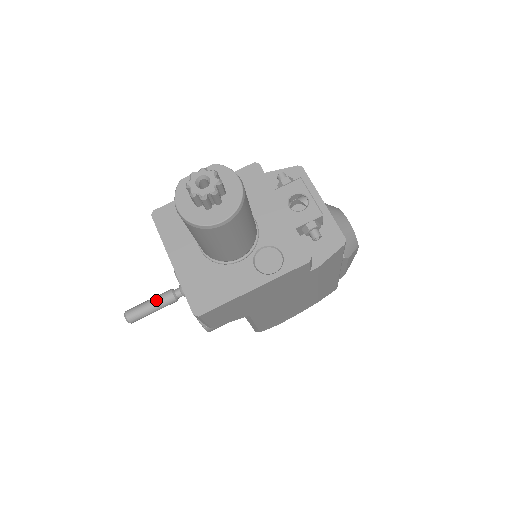
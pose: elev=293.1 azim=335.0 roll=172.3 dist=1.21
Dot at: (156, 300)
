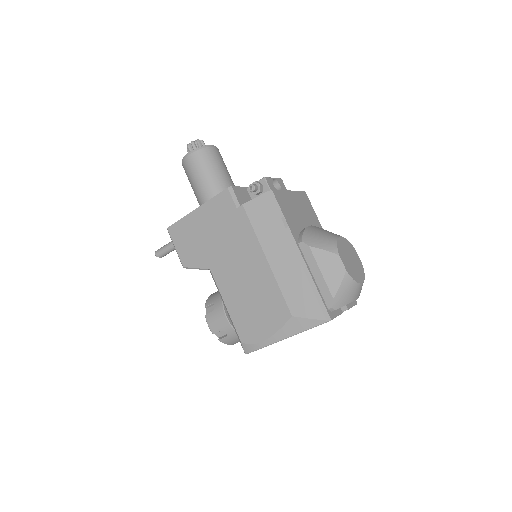
Dot at: (171, 241)
